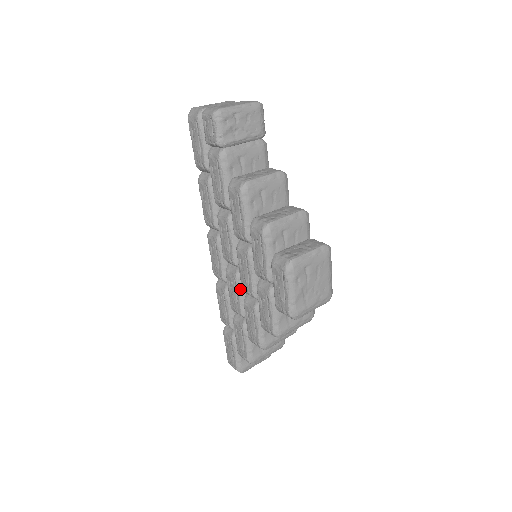
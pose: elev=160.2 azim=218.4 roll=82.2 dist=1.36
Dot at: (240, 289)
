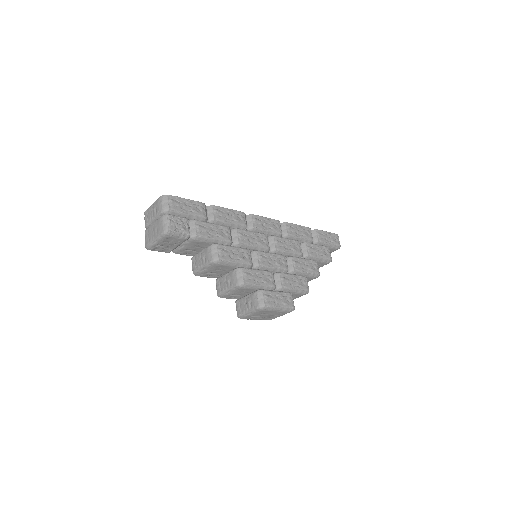
Dot at: occluded
